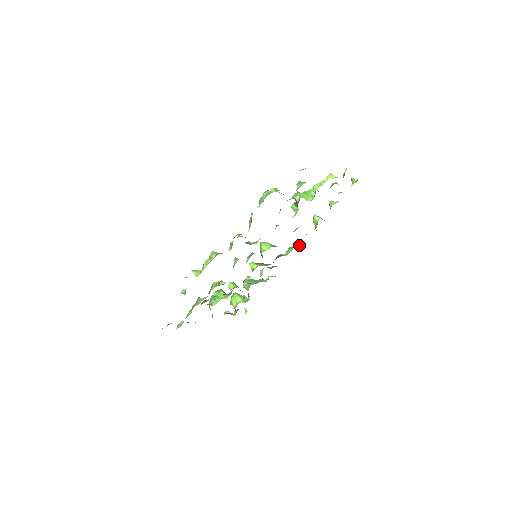
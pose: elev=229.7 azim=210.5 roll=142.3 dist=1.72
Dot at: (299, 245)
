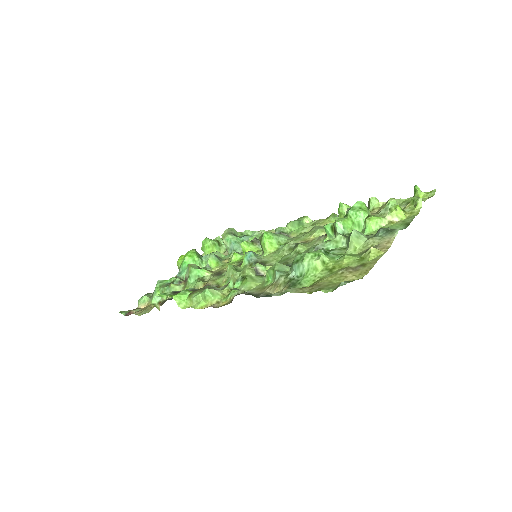
Dot at: (308, 219)
